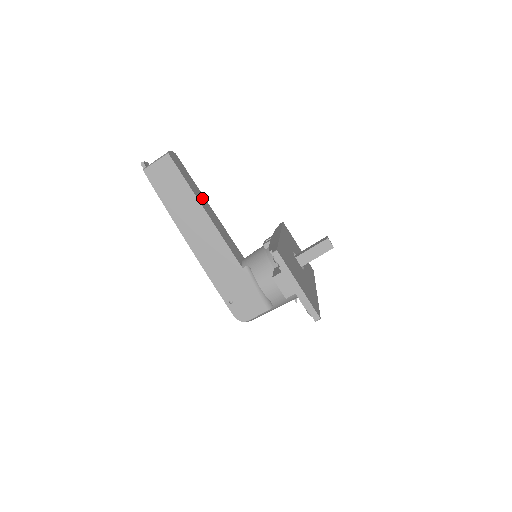
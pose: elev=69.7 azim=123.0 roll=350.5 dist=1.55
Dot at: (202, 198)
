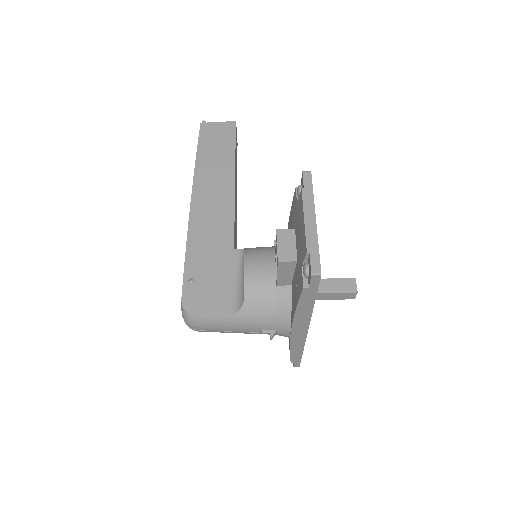
Dot at: (236, 180)
